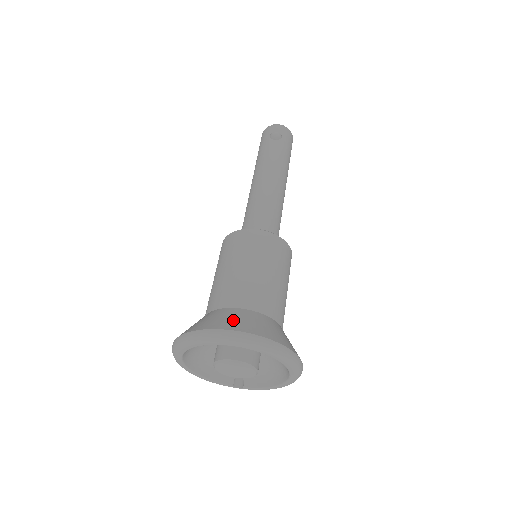
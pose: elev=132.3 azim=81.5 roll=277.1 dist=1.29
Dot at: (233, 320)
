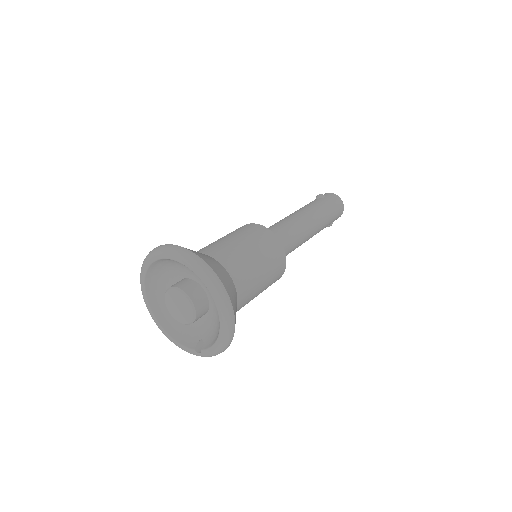
Dot at: occluded
